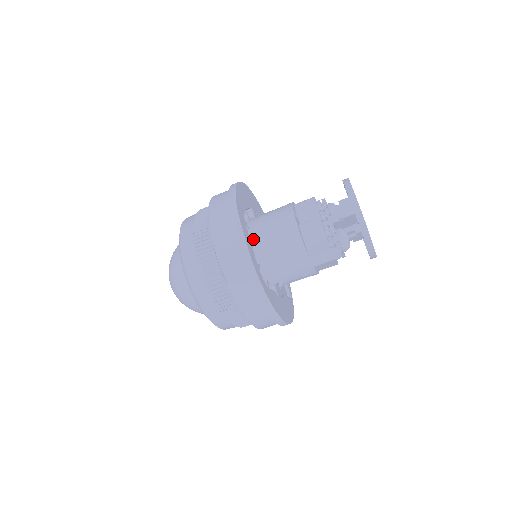
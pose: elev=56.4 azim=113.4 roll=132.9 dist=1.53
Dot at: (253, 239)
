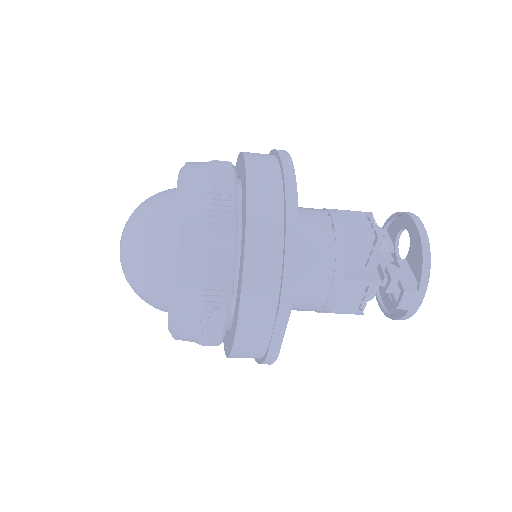
Dot at: occluded
